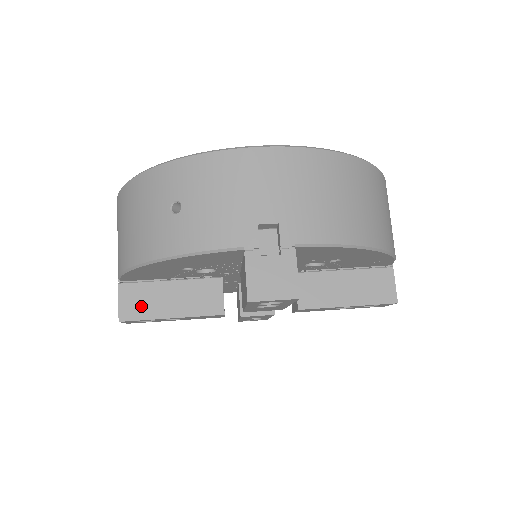
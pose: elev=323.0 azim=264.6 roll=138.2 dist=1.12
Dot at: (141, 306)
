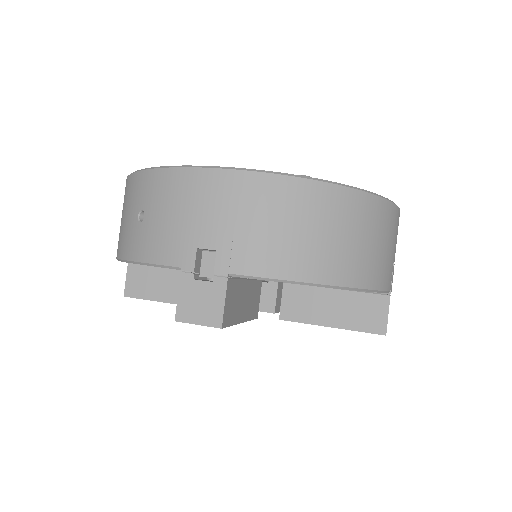
Dot at: (143, 286)
